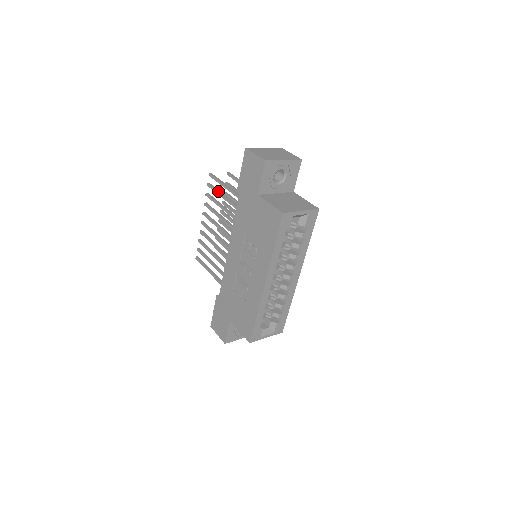
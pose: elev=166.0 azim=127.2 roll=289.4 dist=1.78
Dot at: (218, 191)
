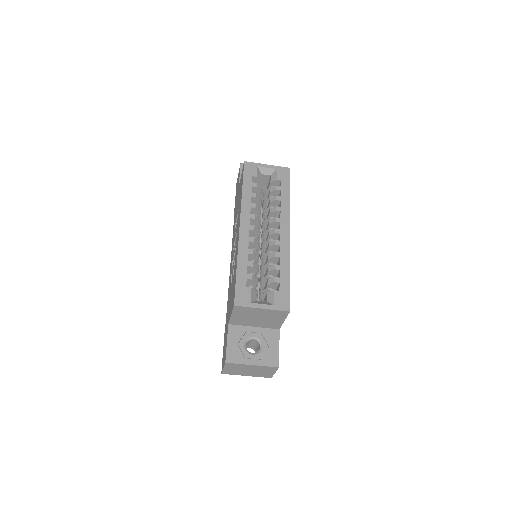
Dot at: occluded
